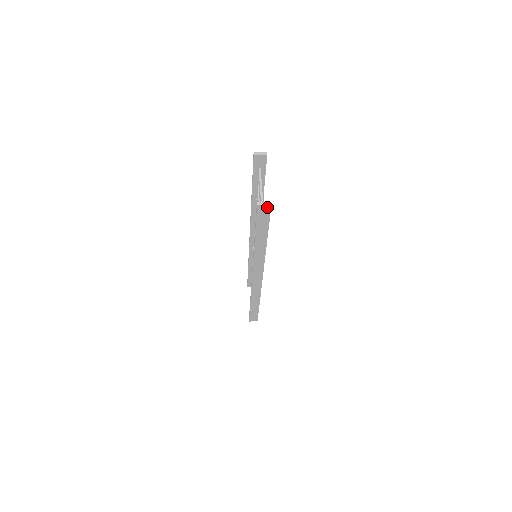
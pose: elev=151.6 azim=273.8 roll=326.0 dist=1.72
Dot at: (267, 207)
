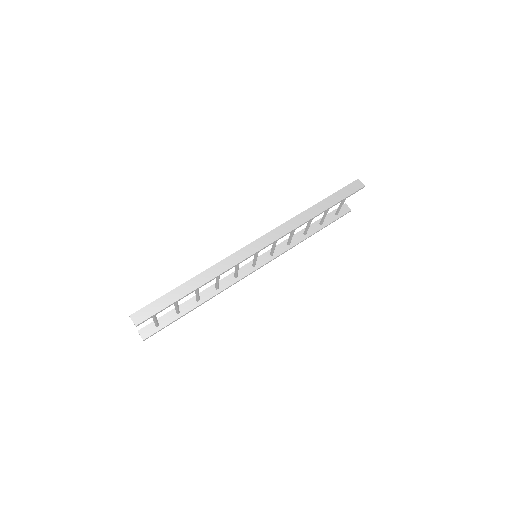
Dot at: (145, 336)
